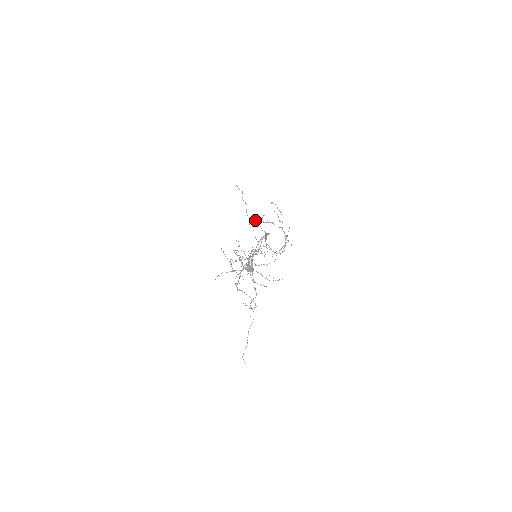
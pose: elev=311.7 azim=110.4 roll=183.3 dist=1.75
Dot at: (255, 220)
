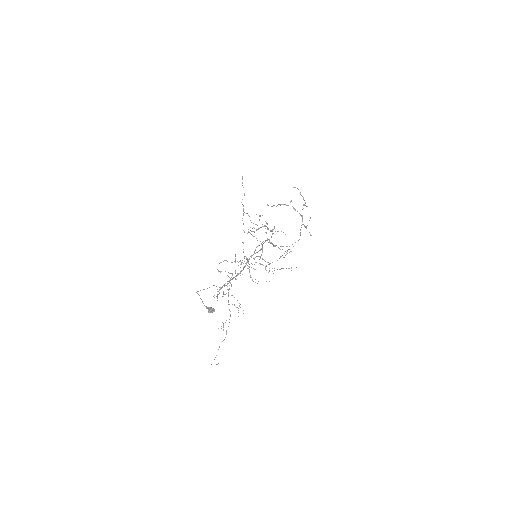
Dot at: (249, 232)
